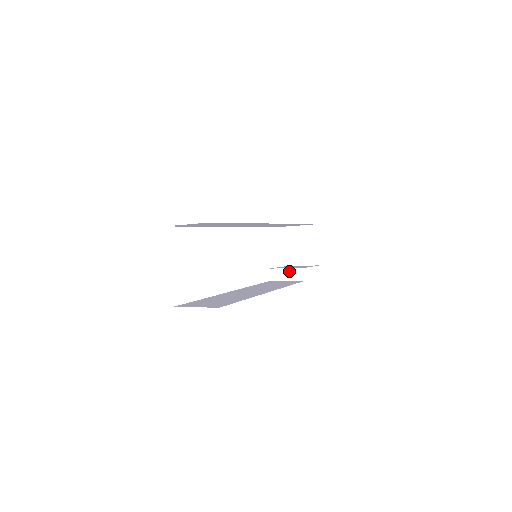
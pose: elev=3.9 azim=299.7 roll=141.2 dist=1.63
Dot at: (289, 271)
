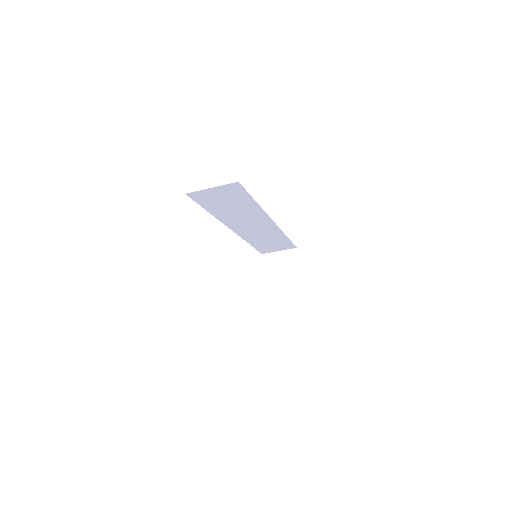
Dot at: (278, 287)
